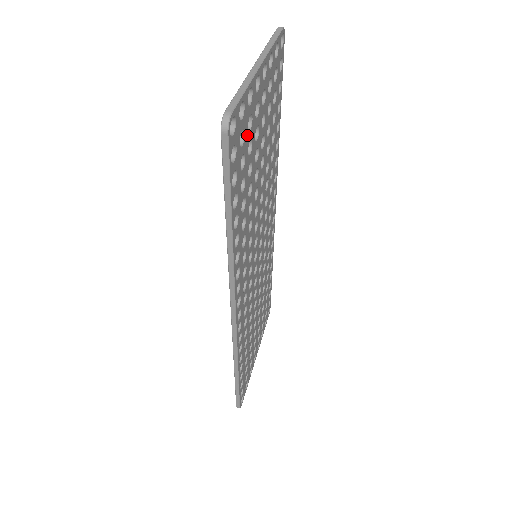
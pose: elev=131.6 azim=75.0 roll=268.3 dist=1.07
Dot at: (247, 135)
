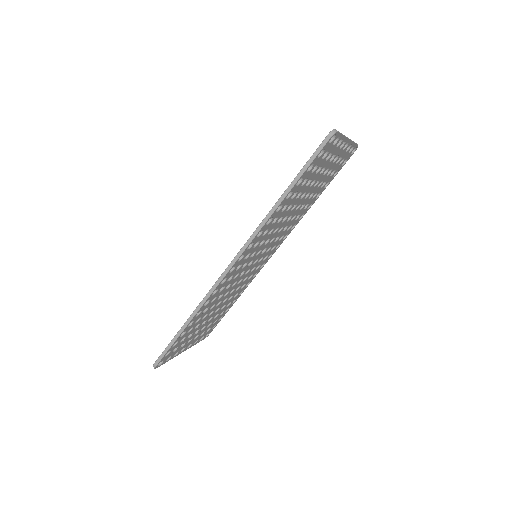
Dot at: (325, 159)
